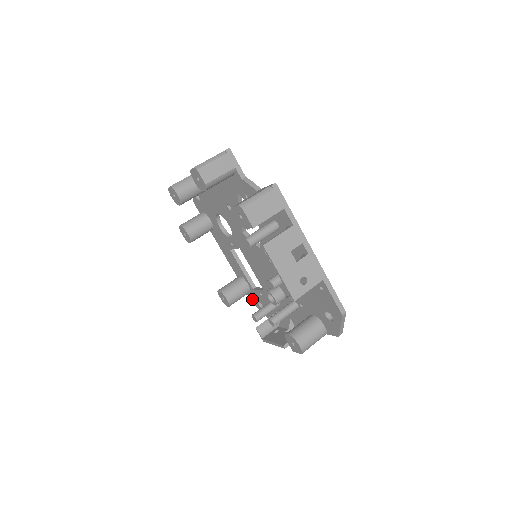
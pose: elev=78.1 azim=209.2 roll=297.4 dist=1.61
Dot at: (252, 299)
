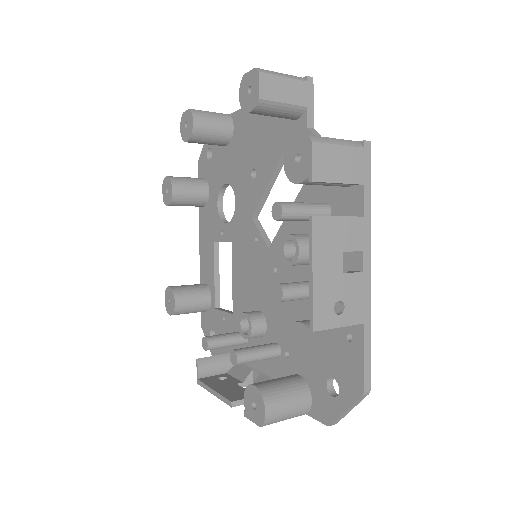
Dot at: (204, 322)
